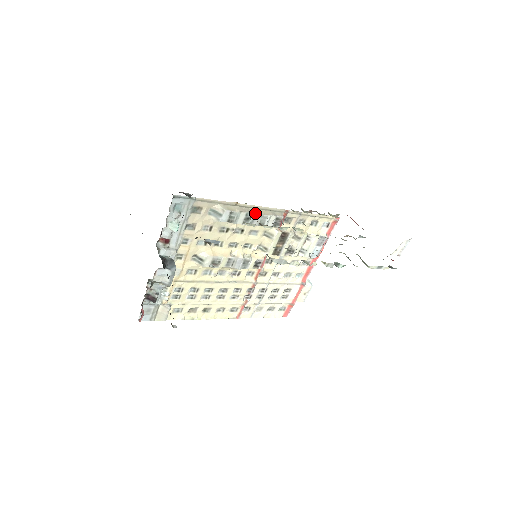
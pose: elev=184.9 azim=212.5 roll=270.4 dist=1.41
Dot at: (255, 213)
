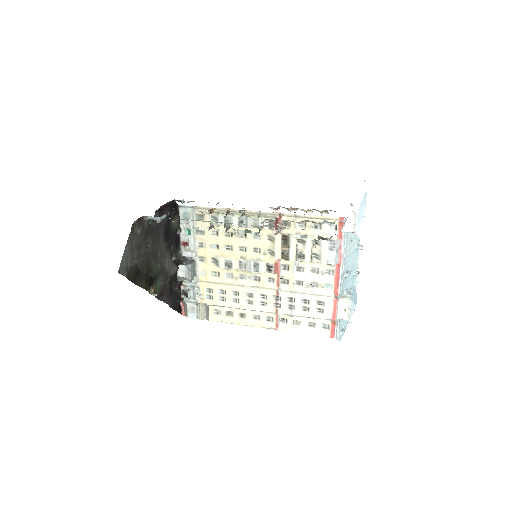
Dot at: (246, 216)
